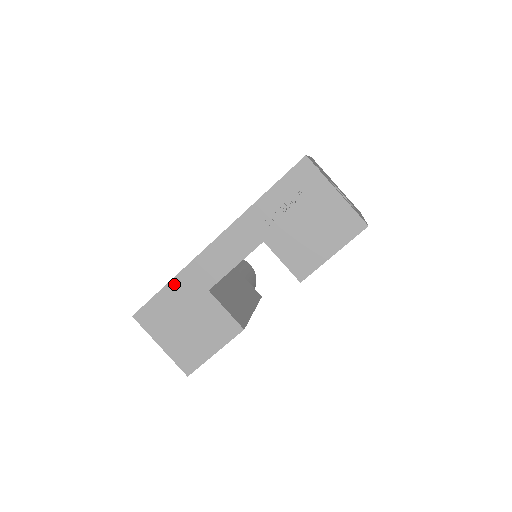
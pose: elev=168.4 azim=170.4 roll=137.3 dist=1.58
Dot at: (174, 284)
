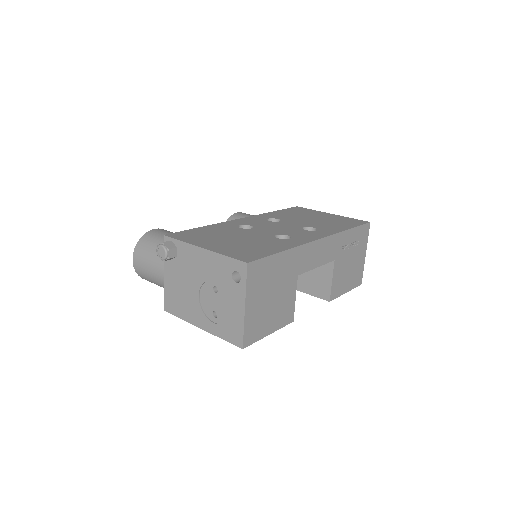
Dot at: (287, 254)
